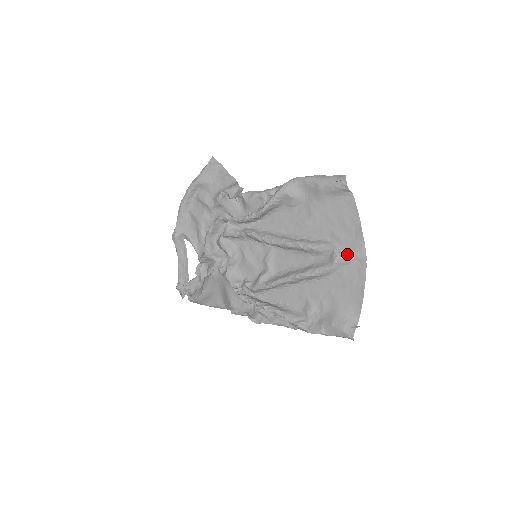
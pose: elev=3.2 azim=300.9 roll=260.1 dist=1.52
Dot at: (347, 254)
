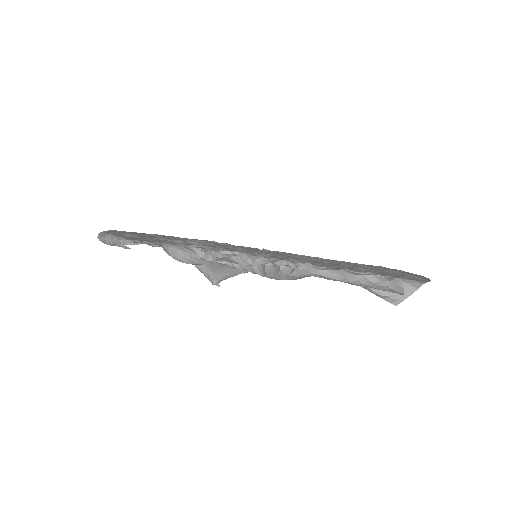
Dot at: occluded
